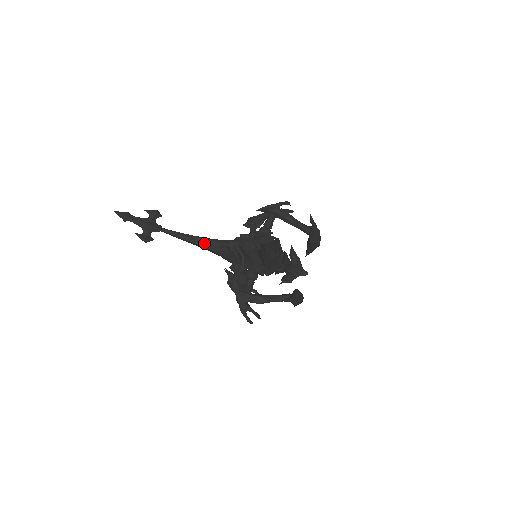
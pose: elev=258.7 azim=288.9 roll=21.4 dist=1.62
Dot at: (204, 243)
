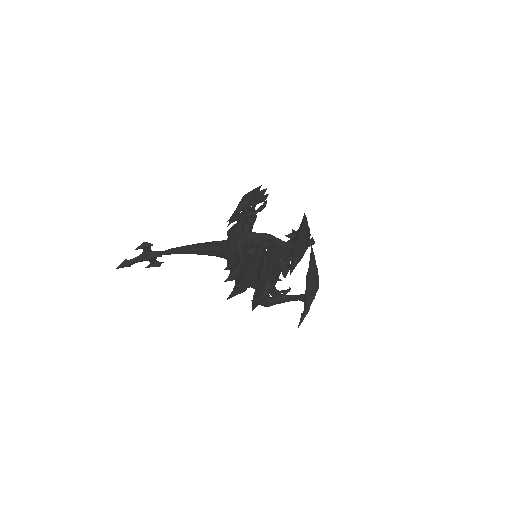
Dot at: (204, 253)
